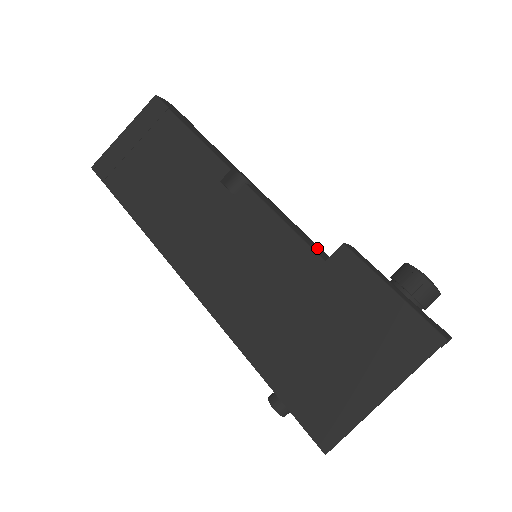
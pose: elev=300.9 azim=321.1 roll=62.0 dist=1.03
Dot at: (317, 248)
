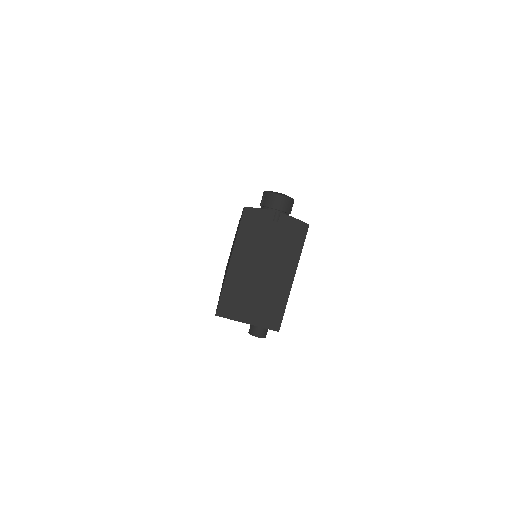
Dot at: occluded
